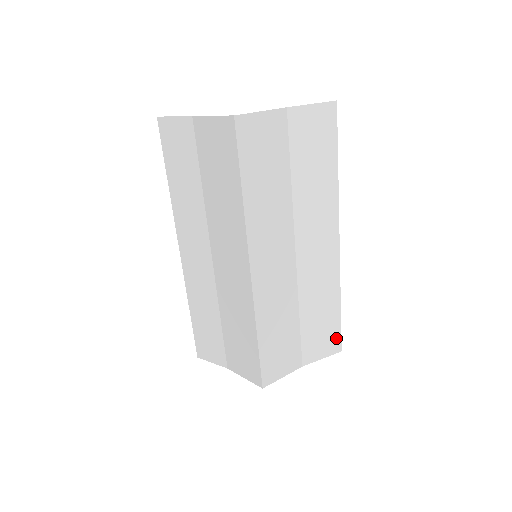
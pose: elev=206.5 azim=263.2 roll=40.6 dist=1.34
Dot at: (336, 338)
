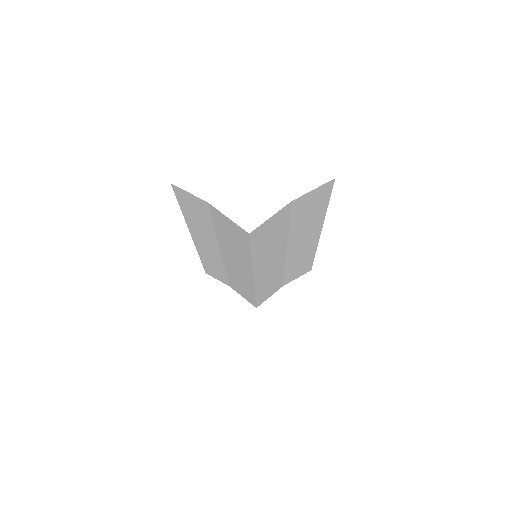
Dot at: (309, 268)
